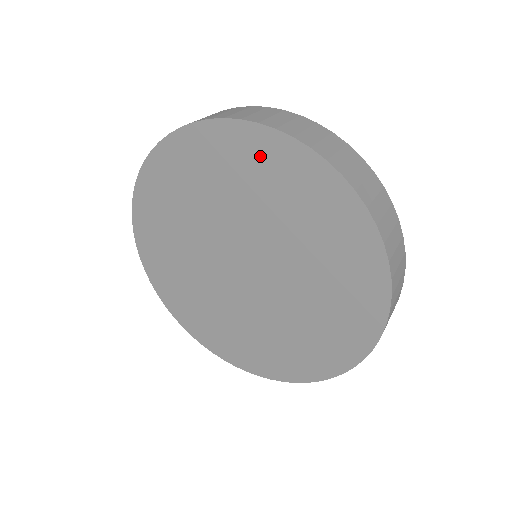
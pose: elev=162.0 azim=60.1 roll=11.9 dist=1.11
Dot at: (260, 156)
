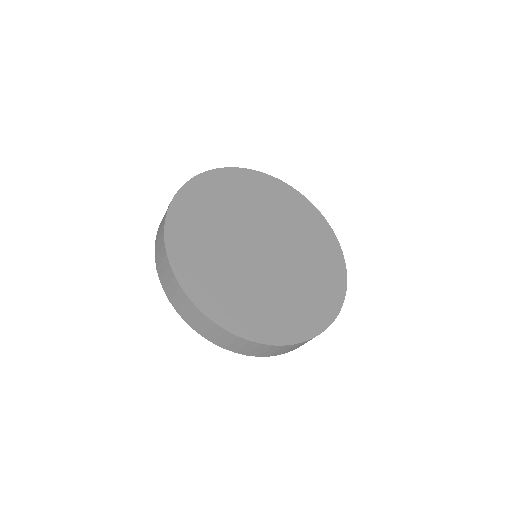
Dot at: occluded
